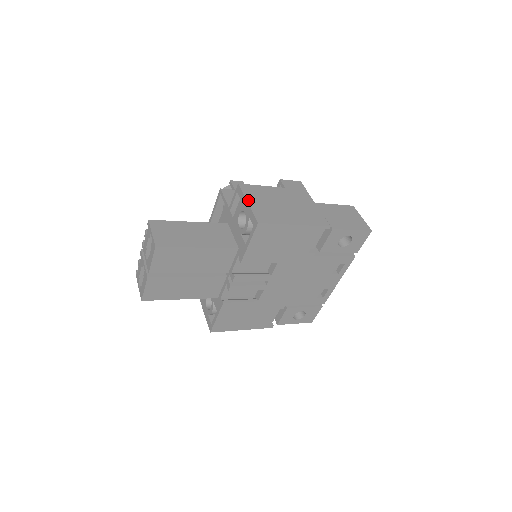
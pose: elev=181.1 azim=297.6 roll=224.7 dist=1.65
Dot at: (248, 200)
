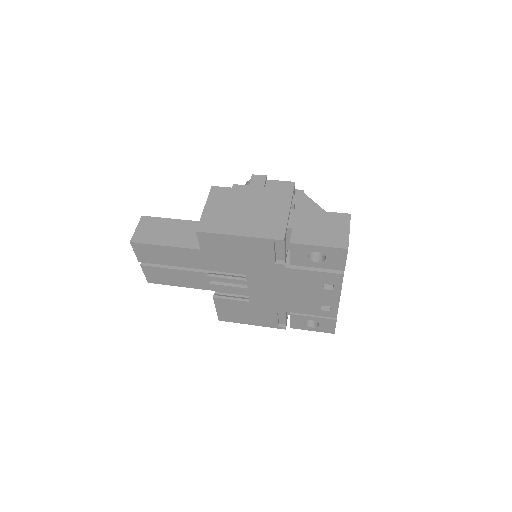
Dot at: (206, 205)
